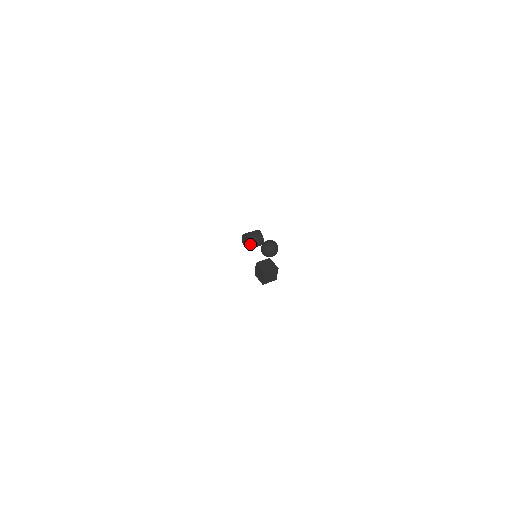
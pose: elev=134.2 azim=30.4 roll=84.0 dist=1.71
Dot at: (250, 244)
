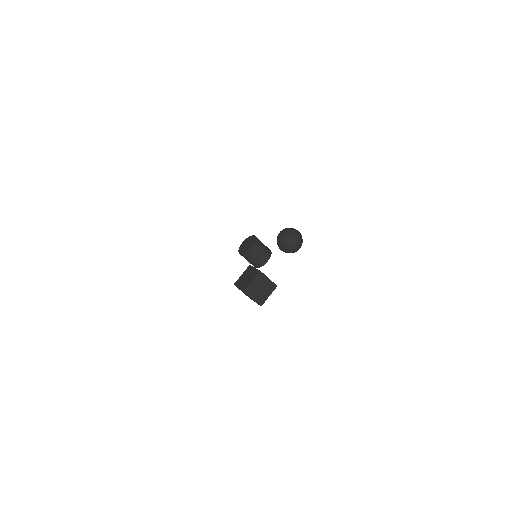
Dot at: (255, 244)
